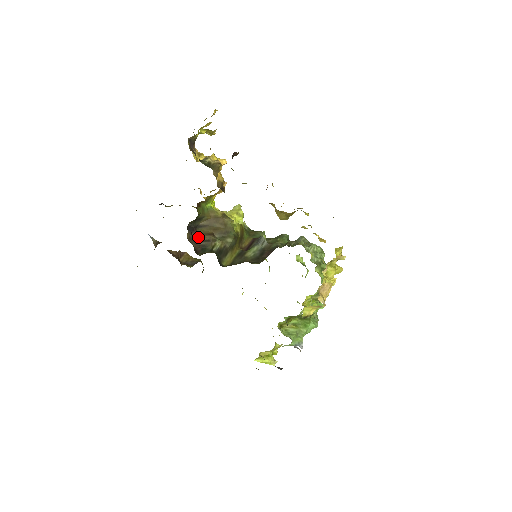
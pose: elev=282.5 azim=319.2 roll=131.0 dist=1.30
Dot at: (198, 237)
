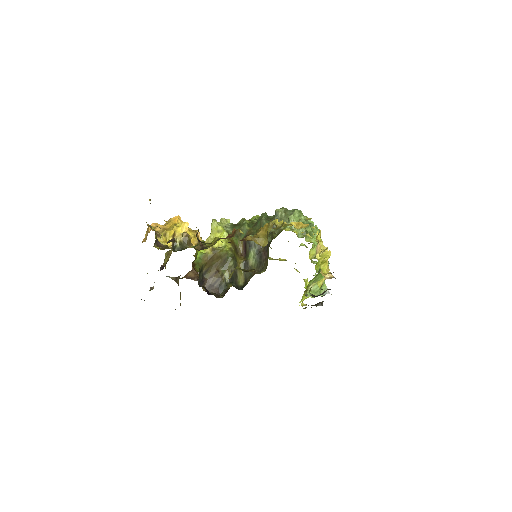
Dot at: (210, 282)
